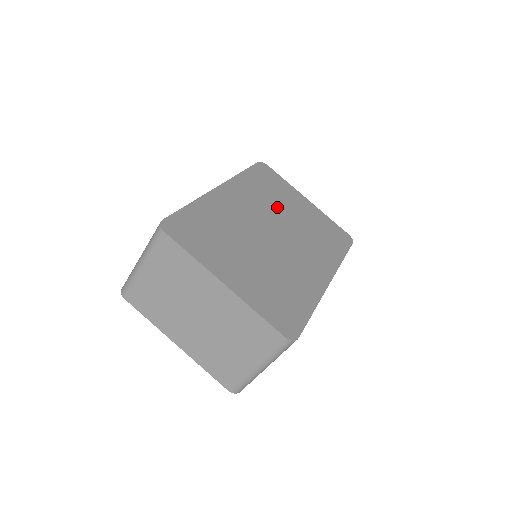
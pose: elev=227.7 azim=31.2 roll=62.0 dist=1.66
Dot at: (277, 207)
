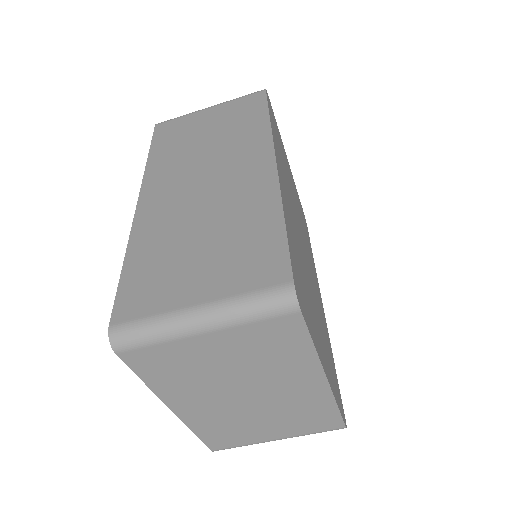
Dot at: occluded
